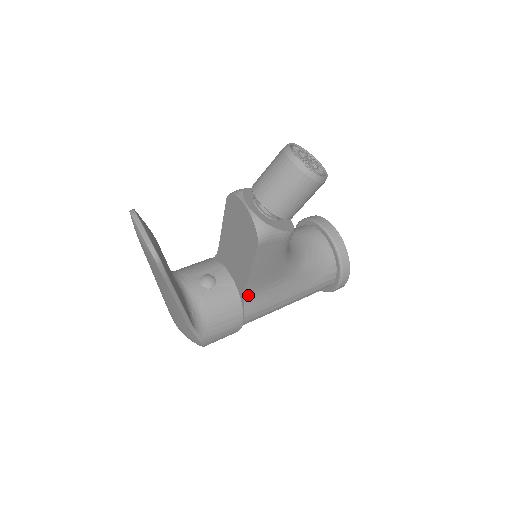
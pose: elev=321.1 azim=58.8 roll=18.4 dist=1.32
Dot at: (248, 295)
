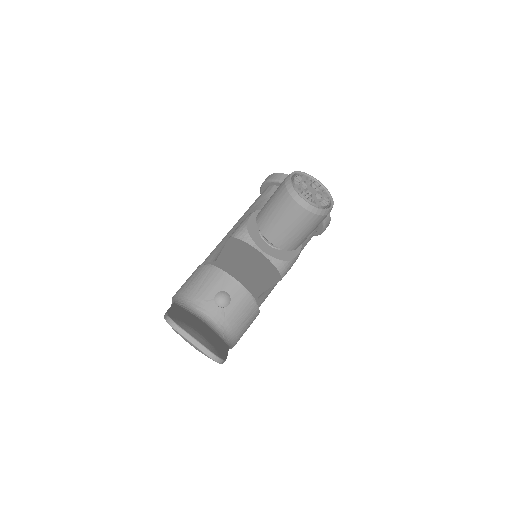
Dot at: (261, 294)
